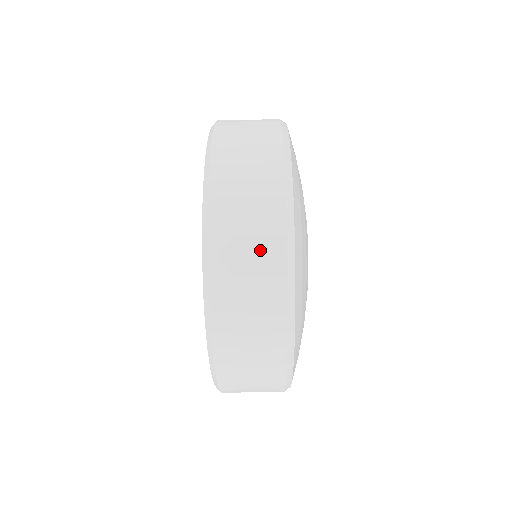
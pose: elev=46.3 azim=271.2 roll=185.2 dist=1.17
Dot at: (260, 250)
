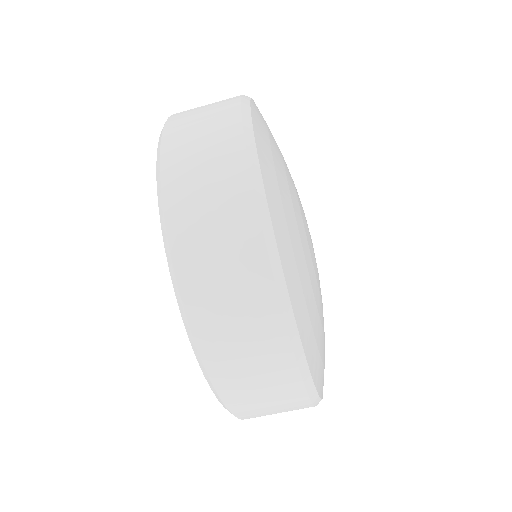
Dot at: (214, 137)
